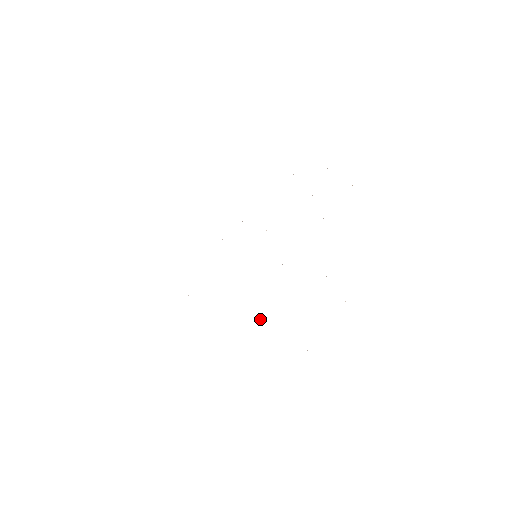
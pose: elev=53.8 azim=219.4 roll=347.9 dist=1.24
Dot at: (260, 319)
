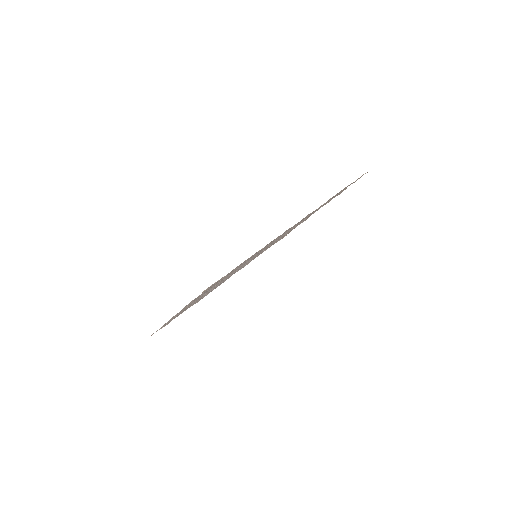
Dot at: occluded
